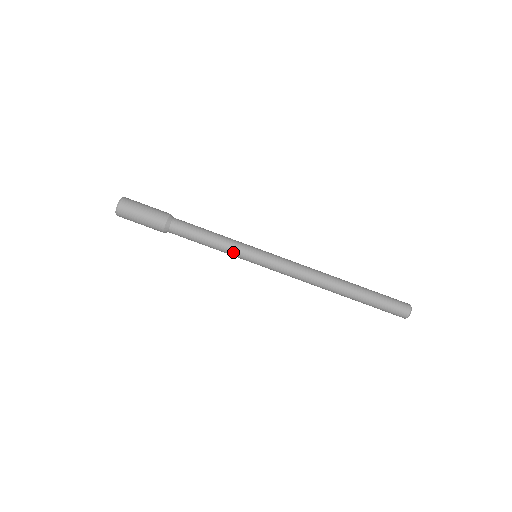
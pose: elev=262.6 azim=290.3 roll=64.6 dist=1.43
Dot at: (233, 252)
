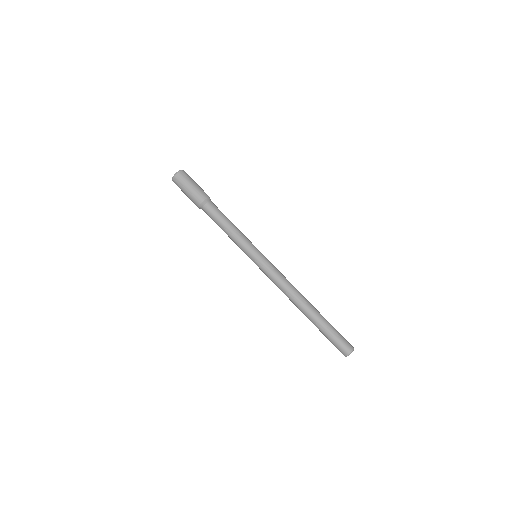
Dot at: (239, 247)
